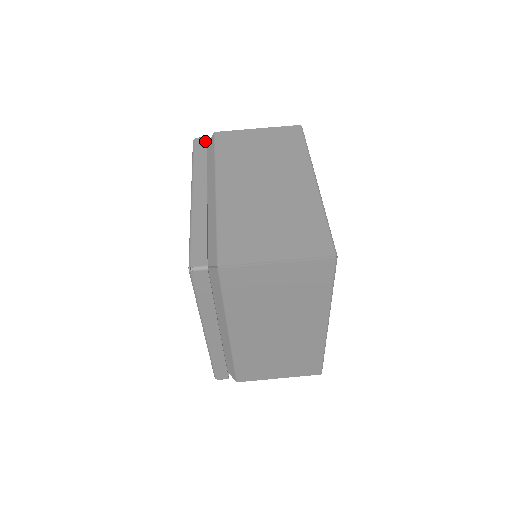
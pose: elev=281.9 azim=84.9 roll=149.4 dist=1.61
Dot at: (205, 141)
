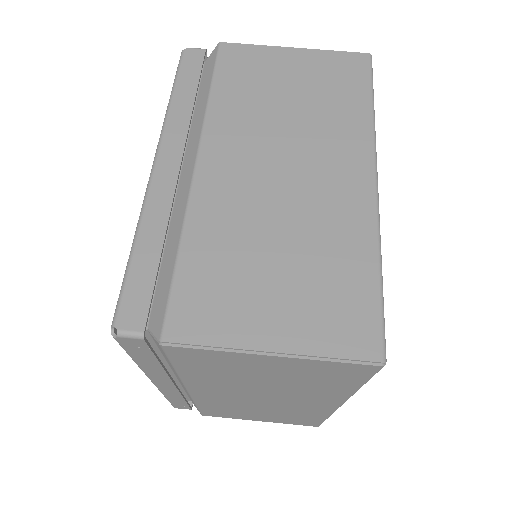
Dot at: (201, 57)
